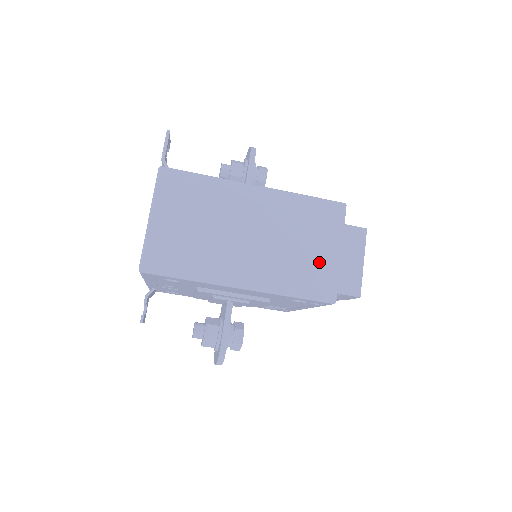
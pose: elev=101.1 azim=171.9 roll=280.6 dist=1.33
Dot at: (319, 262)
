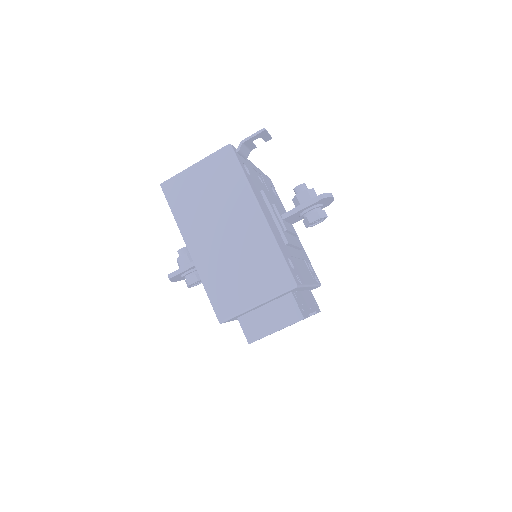
Dot at: (239, 293)
